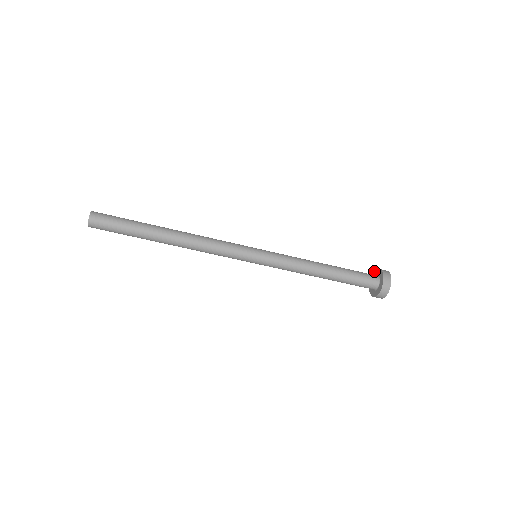
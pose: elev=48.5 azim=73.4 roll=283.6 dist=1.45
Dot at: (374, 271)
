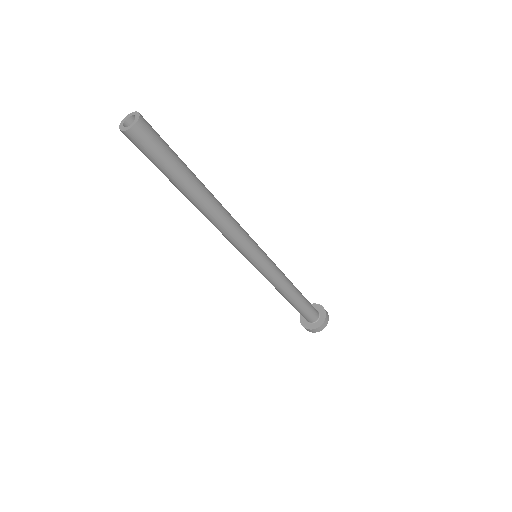
Dot at: (323, 307)
